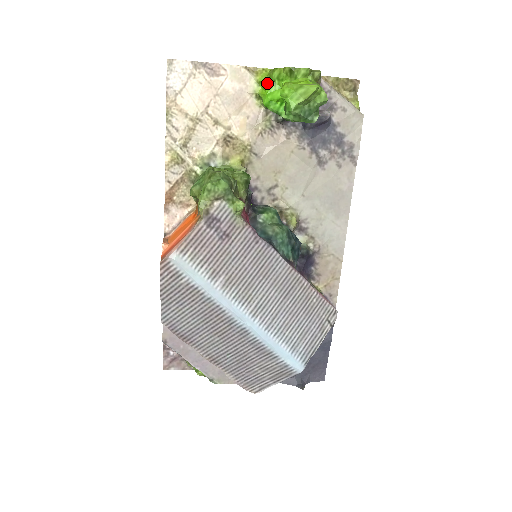
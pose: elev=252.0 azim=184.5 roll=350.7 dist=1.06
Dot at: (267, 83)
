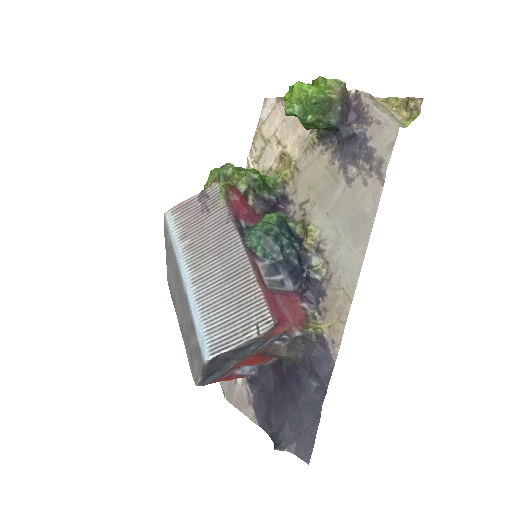
Dot at: occluded
